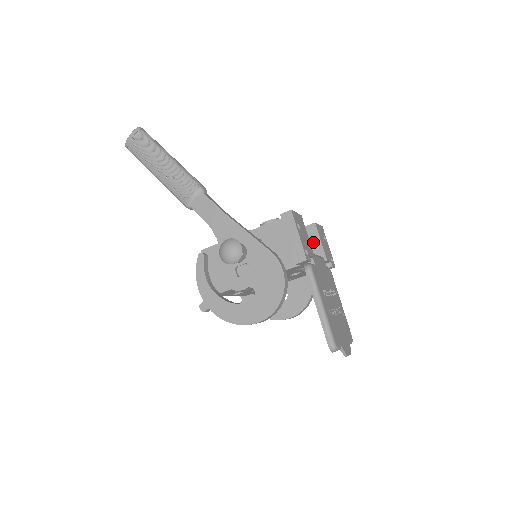
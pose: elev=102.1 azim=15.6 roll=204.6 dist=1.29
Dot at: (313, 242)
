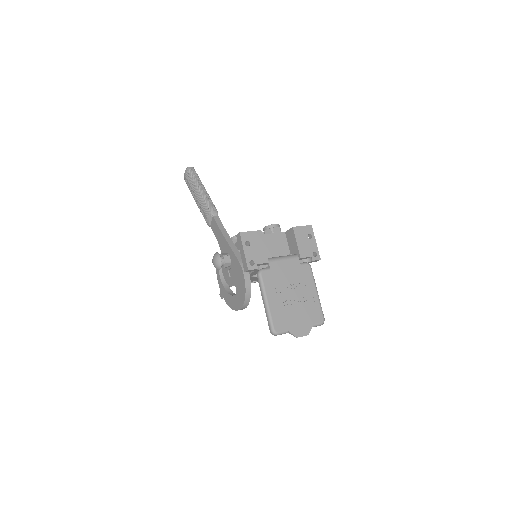
Dot at: (293, 243)
